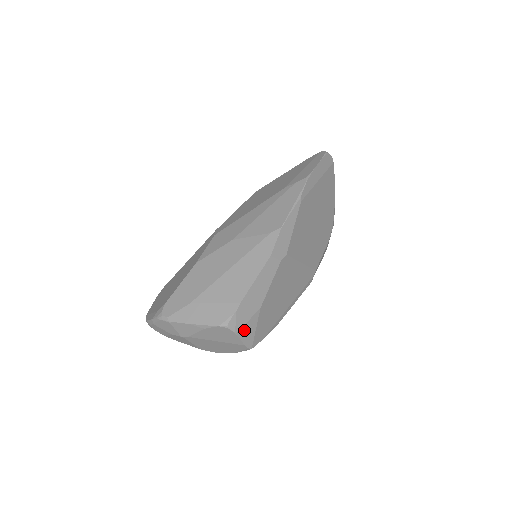
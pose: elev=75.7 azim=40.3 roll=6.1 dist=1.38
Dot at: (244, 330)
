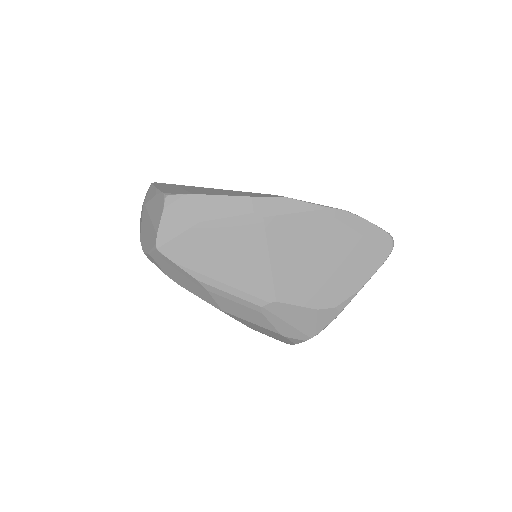
Dot at: (171, 219)
